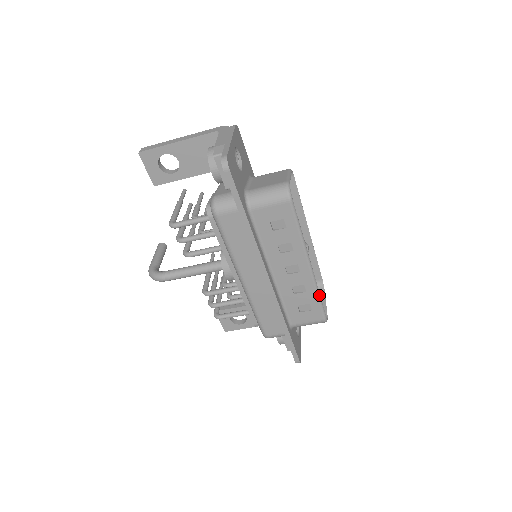
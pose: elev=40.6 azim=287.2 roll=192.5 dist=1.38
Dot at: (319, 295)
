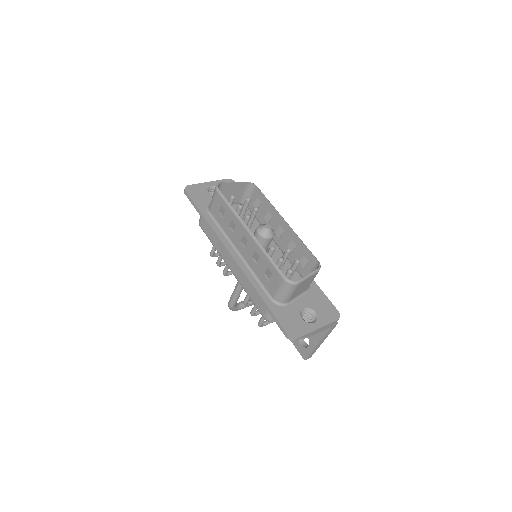
Dot at: (268, 256)
